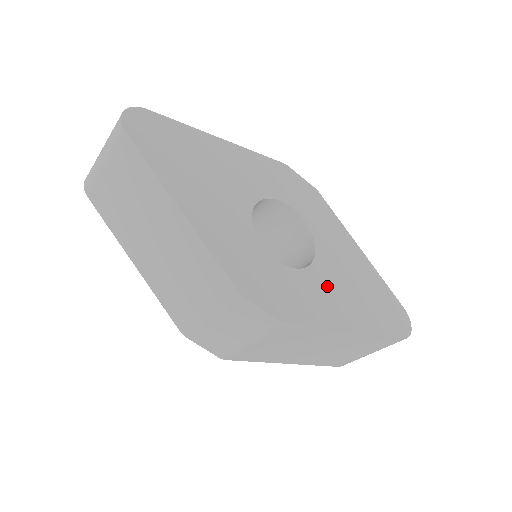
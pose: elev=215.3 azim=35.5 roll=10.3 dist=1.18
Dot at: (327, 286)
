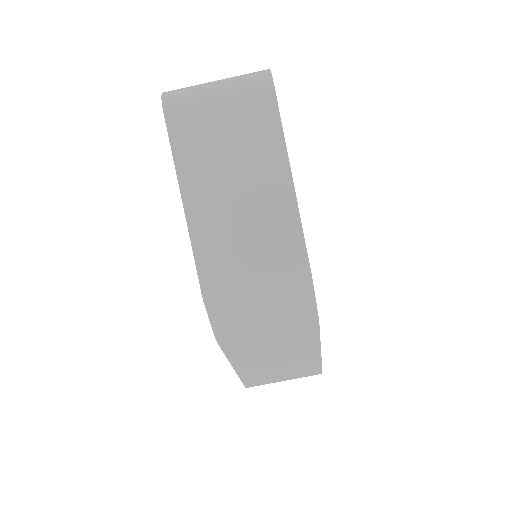
Dot at: occluded
